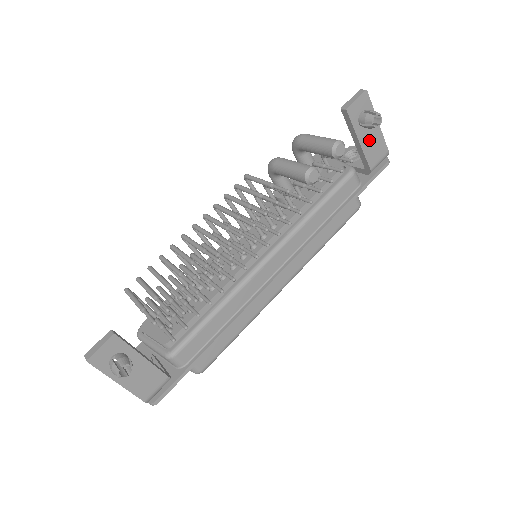
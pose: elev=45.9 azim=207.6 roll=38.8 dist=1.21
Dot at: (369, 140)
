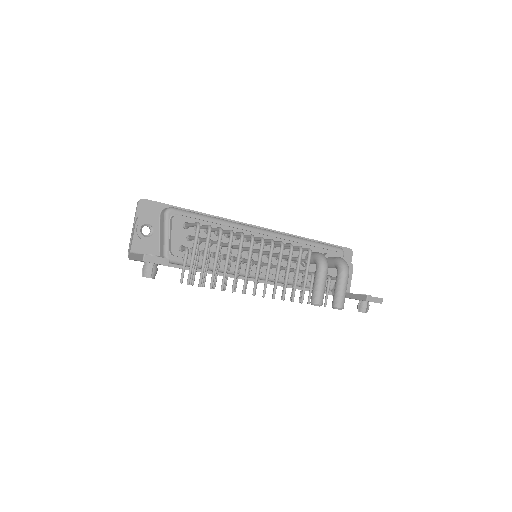
Dot at: occluded
